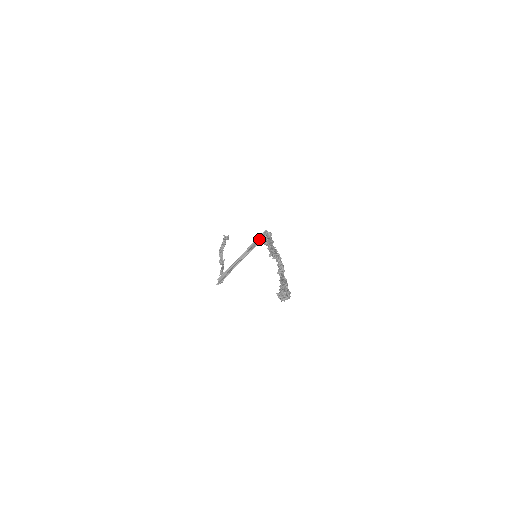
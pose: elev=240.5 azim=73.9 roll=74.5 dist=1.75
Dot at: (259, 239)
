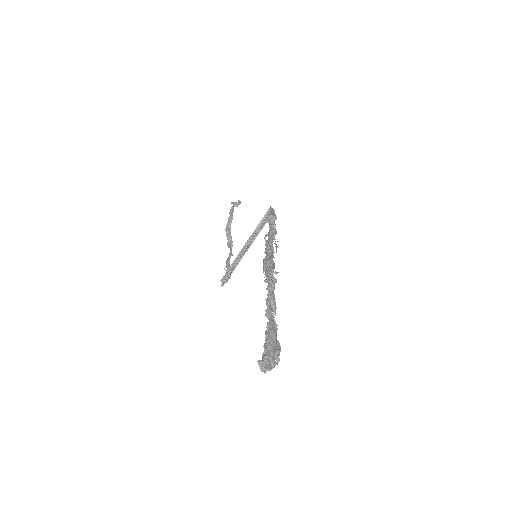
Dot at: (264, 220)
